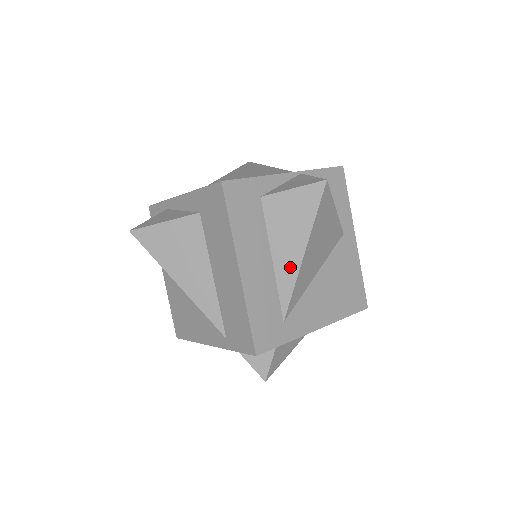
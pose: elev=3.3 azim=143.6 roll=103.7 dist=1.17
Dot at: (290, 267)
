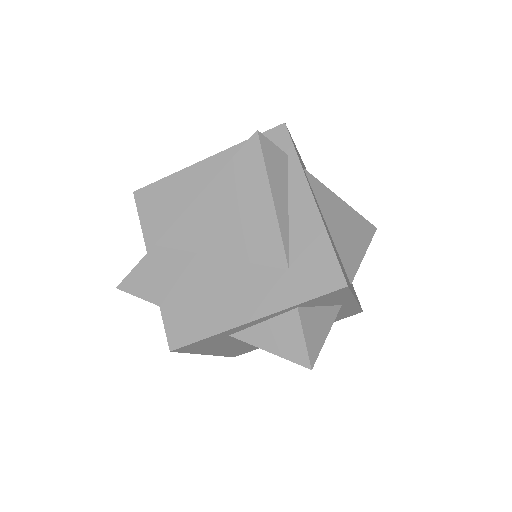
Dot at: occluded
